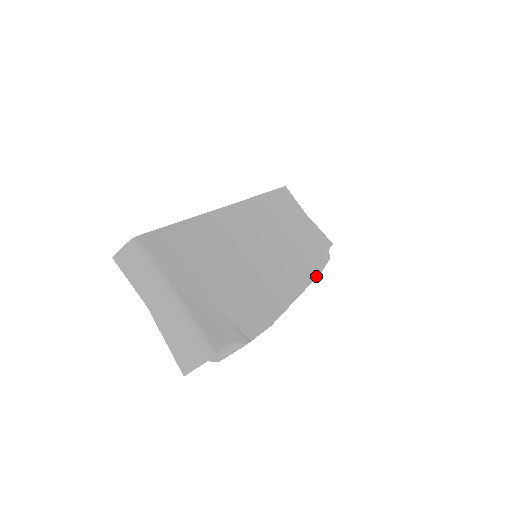
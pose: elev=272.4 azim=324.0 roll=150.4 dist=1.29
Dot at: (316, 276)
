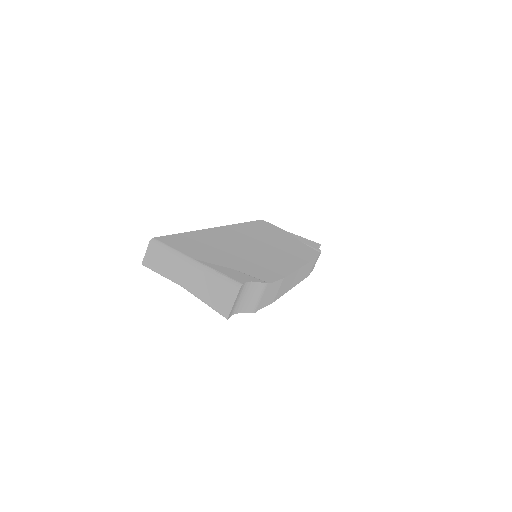
Dot at: (313, 259)
